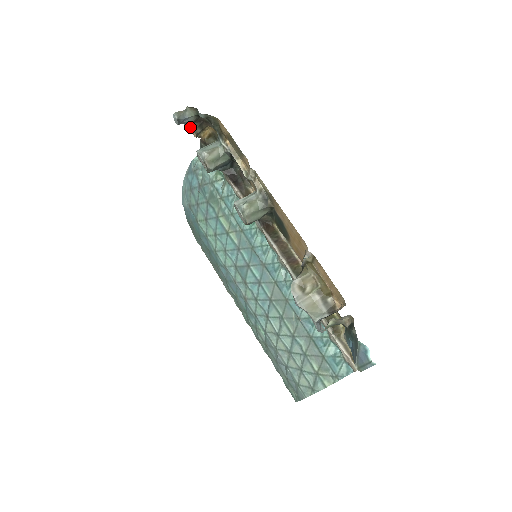
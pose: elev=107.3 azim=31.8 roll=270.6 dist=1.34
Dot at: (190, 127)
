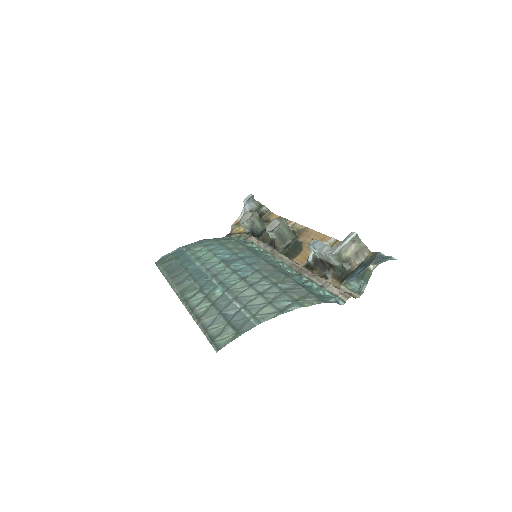
Dot at: (245, 212)
